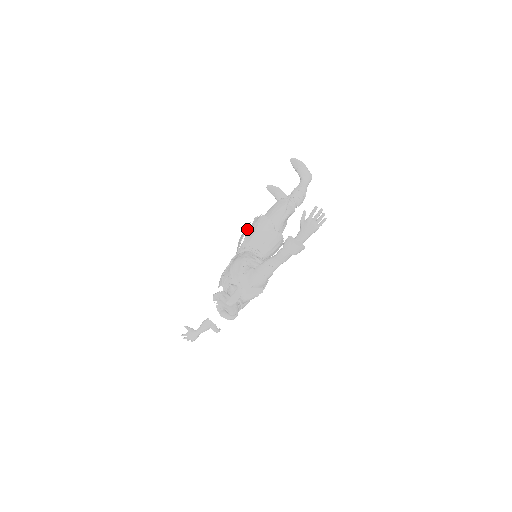
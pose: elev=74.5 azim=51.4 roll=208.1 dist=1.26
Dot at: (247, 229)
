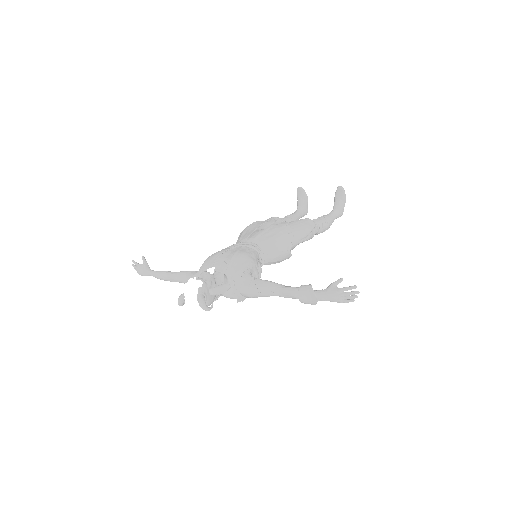
Dot at: occluded
